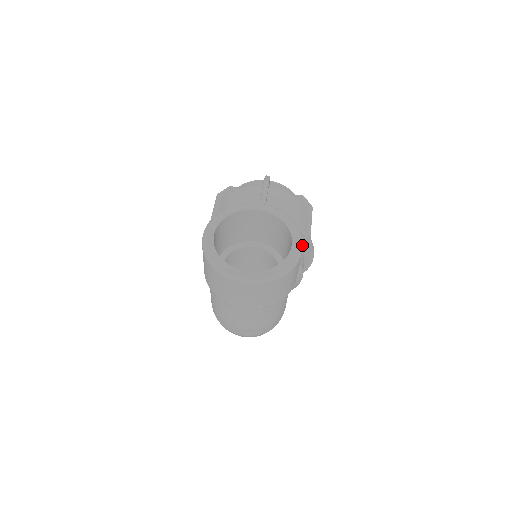
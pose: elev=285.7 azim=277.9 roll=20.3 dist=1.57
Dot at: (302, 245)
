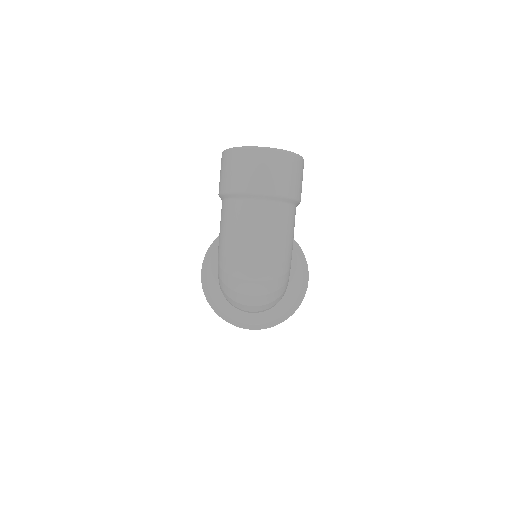
Dot at: occluded
